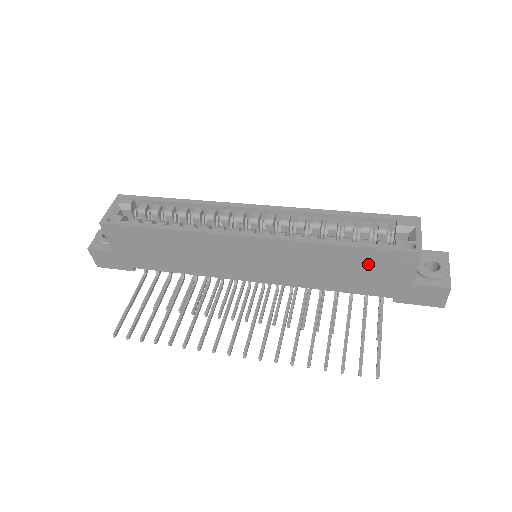
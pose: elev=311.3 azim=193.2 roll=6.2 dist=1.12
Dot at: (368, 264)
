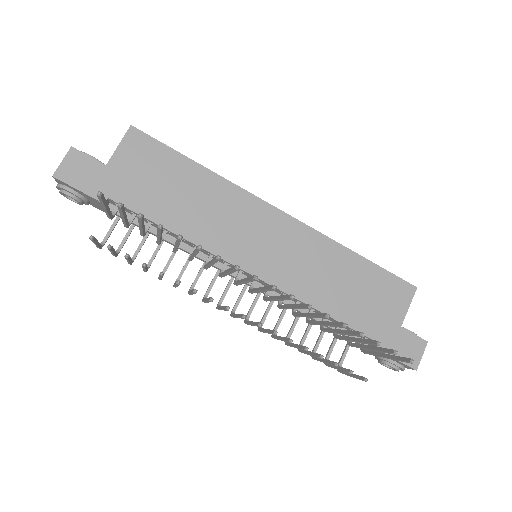
Dot at: (373, 287)
